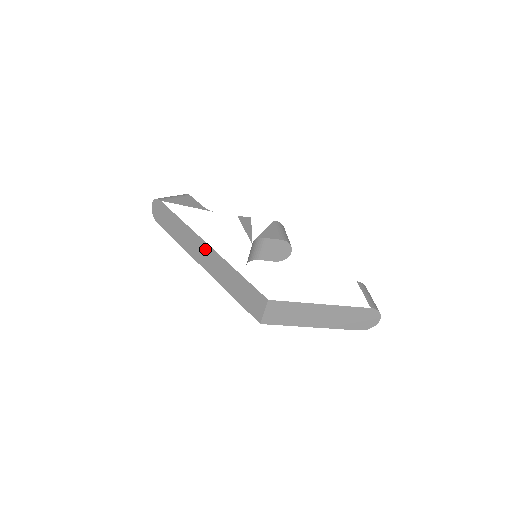
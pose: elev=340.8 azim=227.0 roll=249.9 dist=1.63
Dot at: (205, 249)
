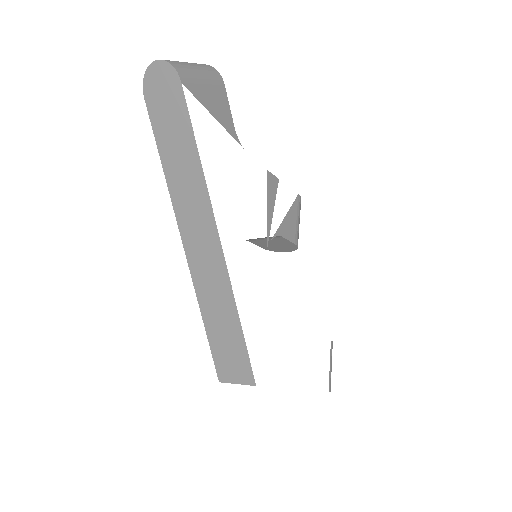
Dot at: (210, 240)
